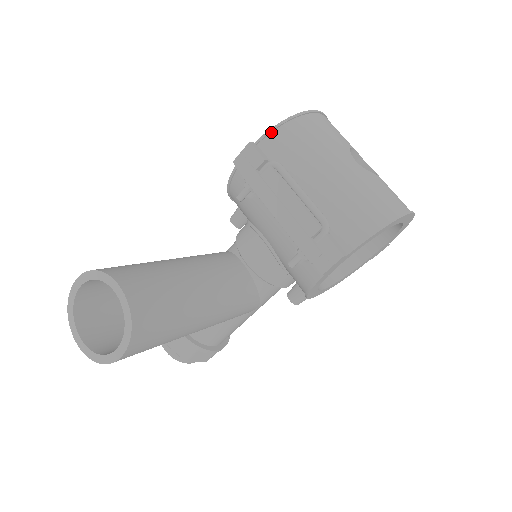
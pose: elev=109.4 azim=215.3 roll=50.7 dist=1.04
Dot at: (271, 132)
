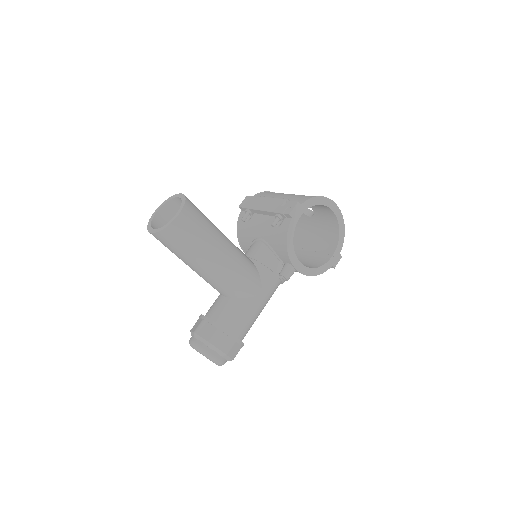
Dot at: (257, 195)
